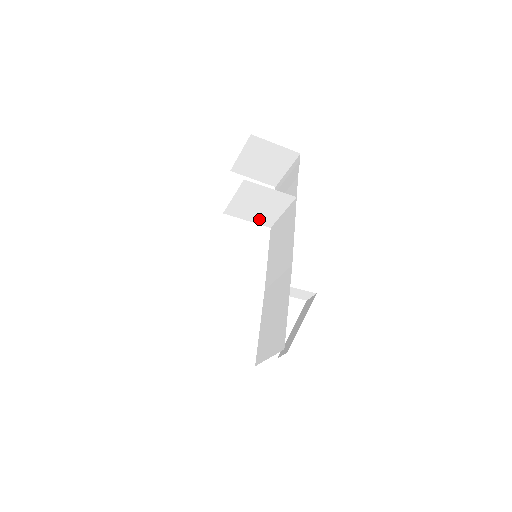
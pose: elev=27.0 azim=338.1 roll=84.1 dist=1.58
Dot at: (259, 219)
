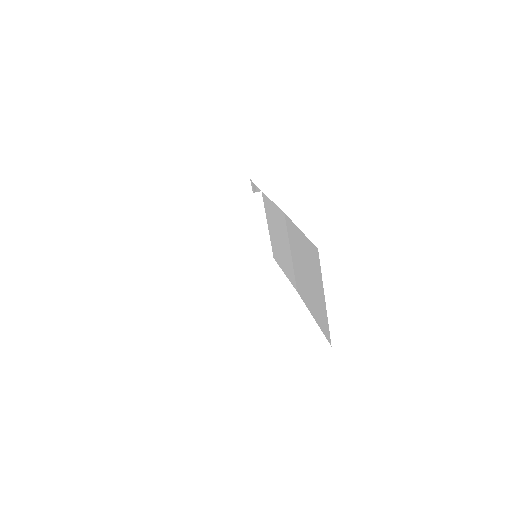
Dot at: (253, 254)
